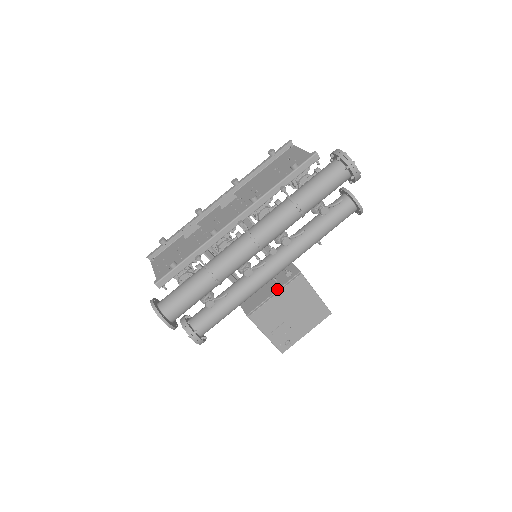
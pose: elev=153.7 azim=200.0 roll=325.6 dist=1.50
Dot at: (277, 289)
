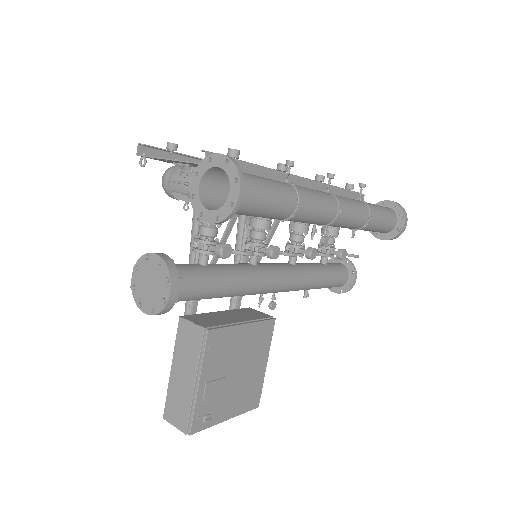
Dot at: (246, 320)
